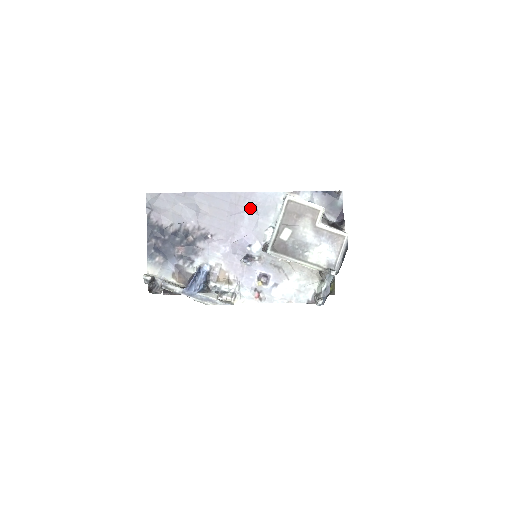
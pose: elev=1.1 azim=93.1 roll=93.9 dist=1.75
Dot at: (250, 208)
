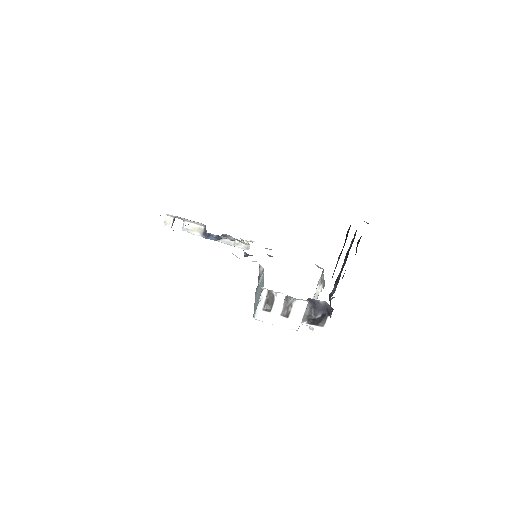
Dot at: occluded
